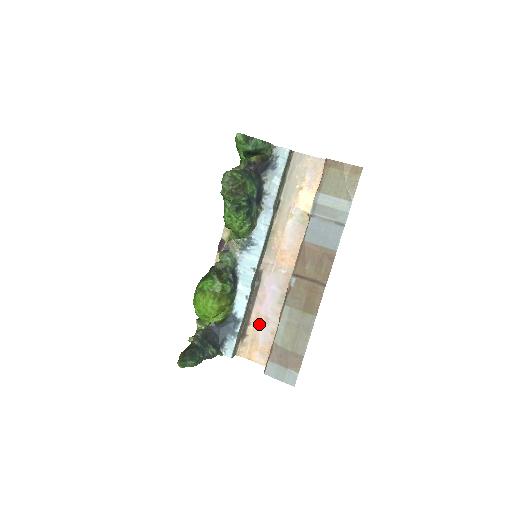
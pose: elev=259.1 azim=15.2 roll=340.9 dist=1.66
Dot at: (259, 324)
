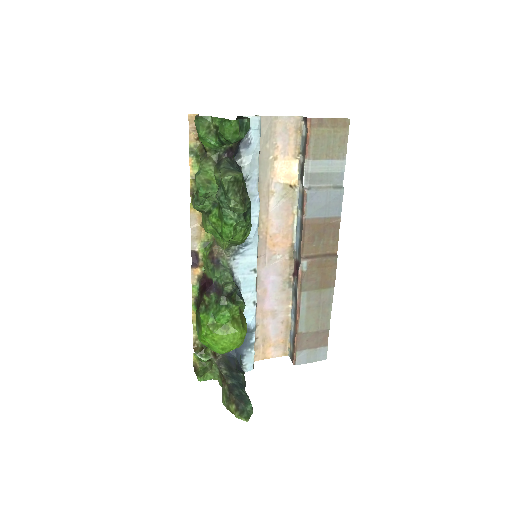
Dot at: (266, 321)
